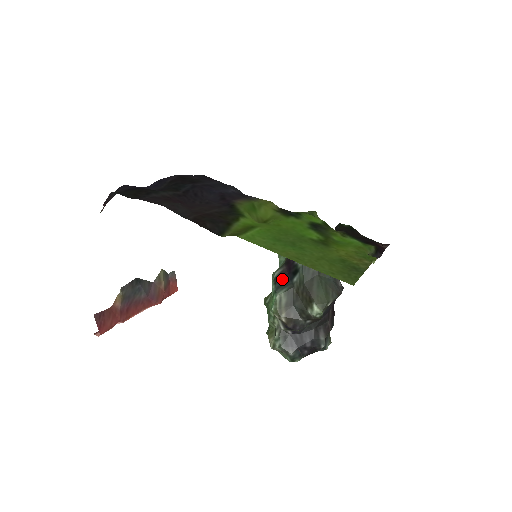
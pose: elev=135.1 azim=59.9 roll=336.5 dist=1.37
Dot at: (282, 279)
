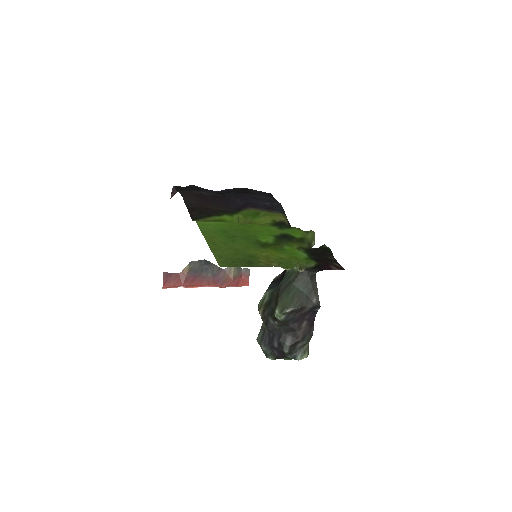
Dot at: (275, 283)
